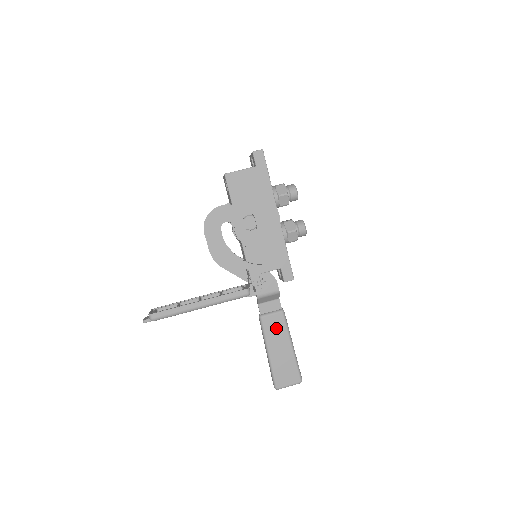
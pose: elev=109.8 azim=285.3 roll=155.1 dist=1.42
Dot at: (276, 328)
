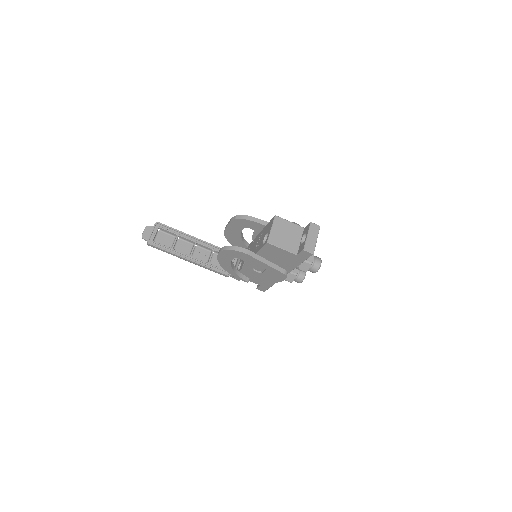
Dot at: occluded
